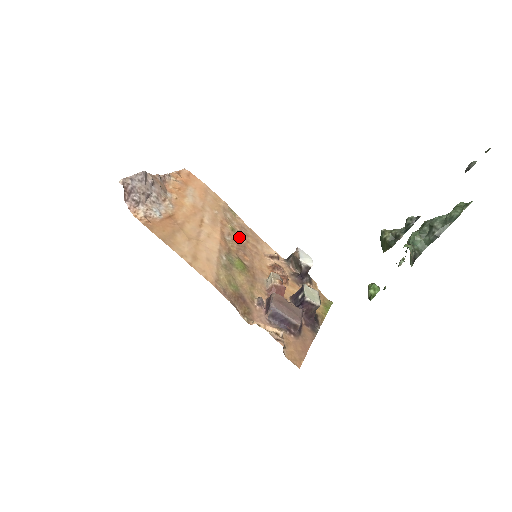
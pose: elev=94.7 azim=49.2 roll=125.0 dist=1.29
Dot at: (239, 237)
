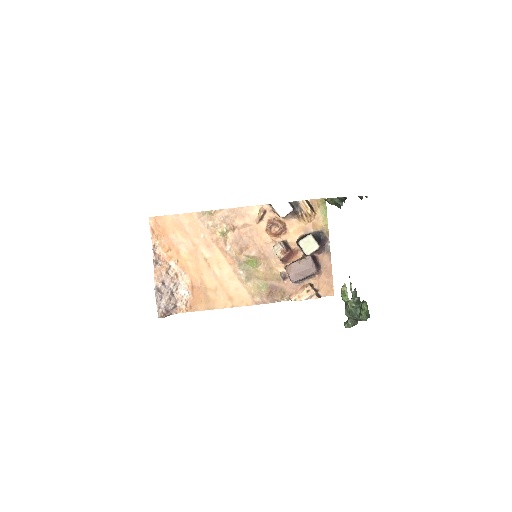
Dot at: (231, 233)
